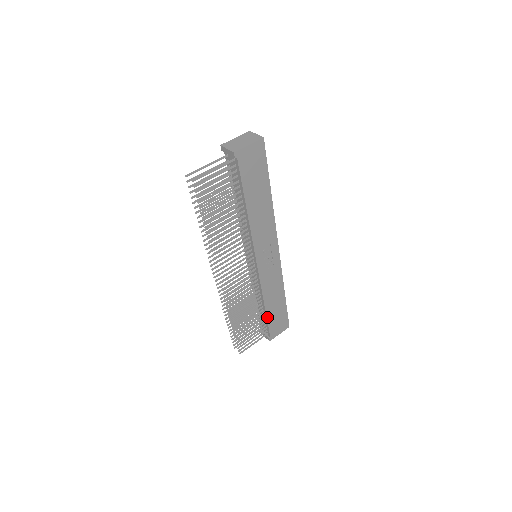
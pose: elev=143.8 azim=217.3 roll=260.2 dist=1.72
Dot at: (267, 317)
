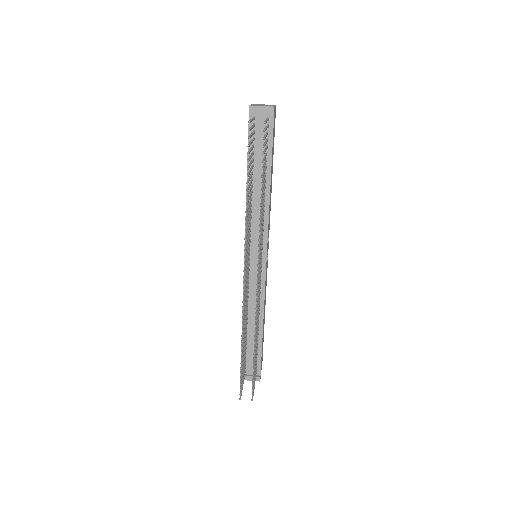
Dot at: (262, 342)
